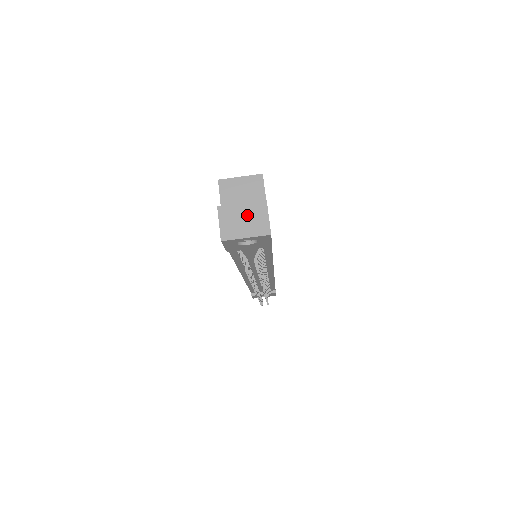
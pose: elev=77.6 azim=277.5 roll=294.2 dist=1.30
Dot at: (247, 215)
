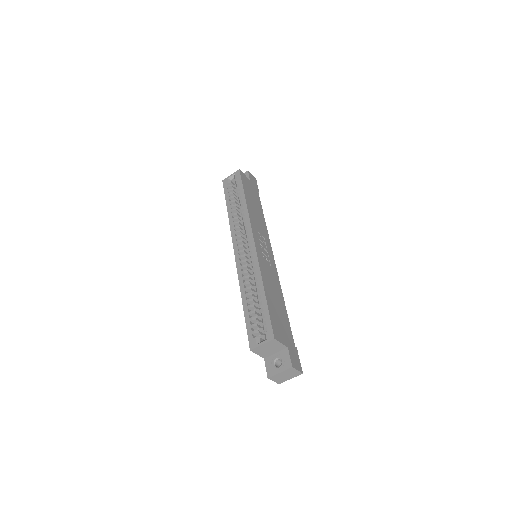
Dot at: (286, 374)
